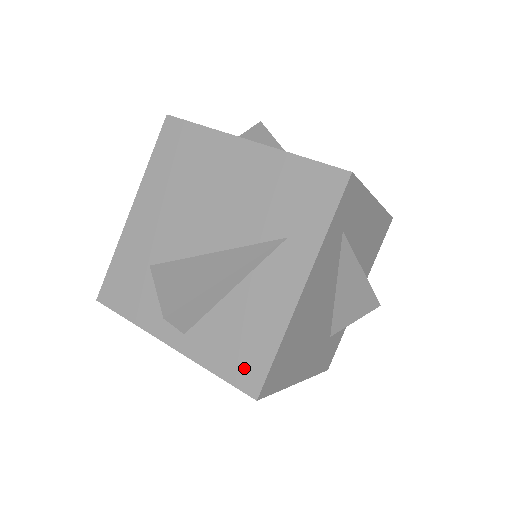
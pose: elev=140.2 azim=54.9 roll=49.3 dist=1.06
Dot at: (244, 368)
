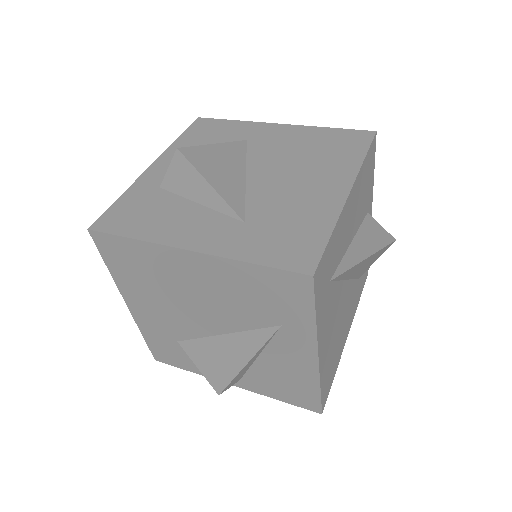
Dot at: (300, 399)
